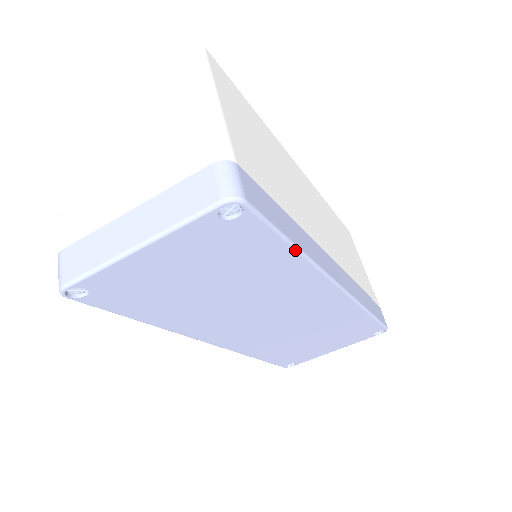
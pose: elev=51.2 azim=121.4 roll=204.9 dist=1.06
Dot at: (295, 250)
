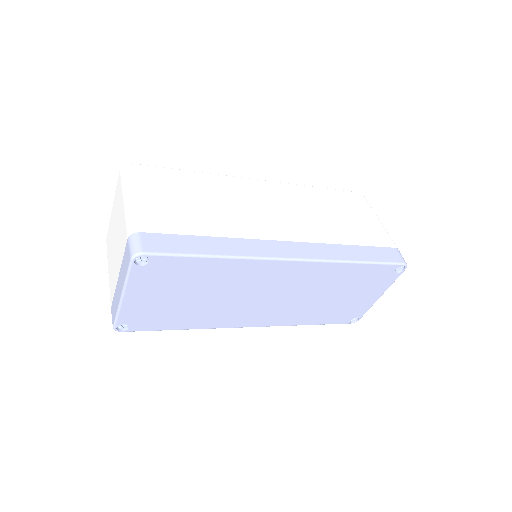
Dot at: (212, 258)
